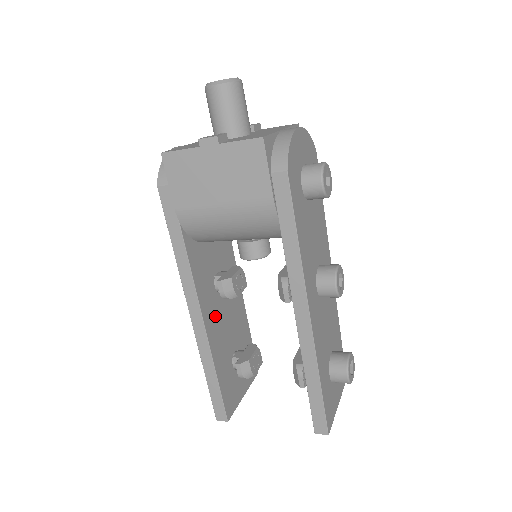
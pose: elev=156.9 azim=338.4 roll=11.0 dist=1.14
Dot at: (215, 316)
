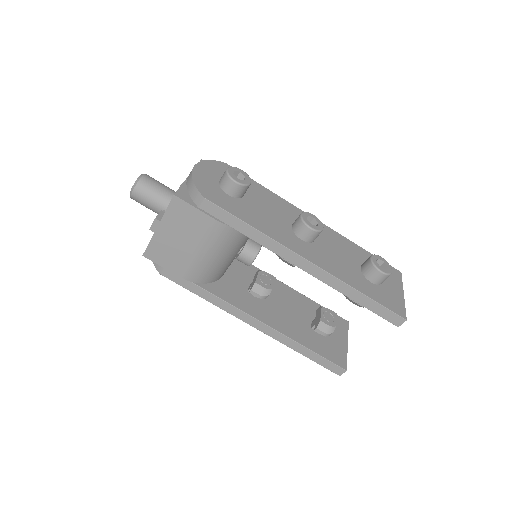
Dot at: (272, 314)
